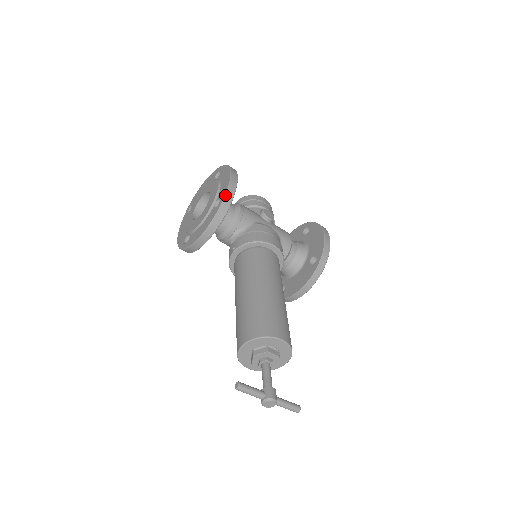
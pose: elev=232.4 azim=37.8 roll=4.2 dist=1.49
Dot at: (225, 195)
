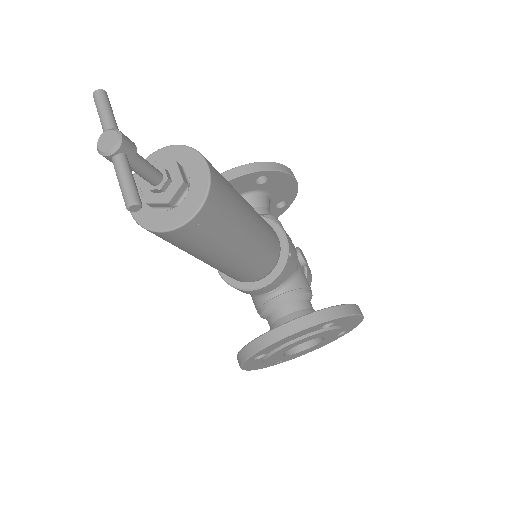
Dot at: (271, 162)
